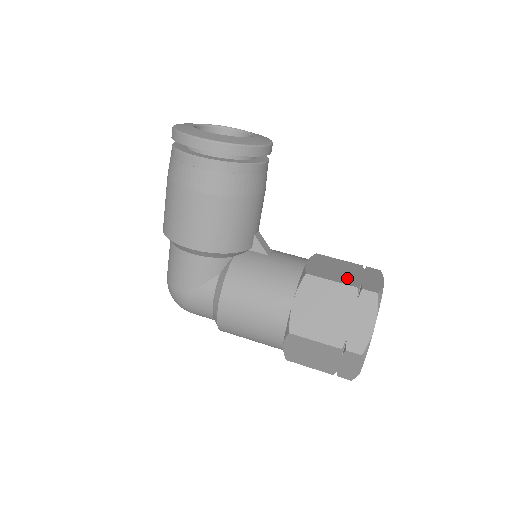
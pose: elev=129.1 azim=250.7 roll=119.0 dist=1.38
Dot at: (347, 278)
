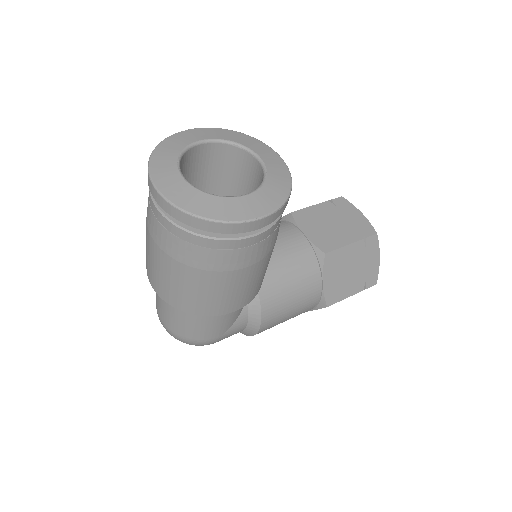
Dot at: (346, 232)
